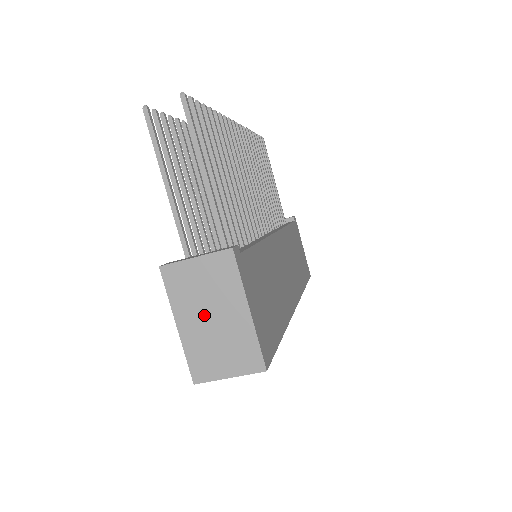
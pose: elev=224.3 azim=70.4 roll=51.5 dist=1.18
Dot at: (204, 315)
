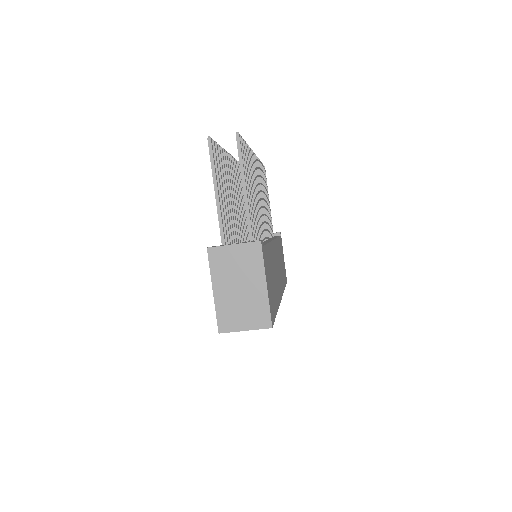
Dot at: (234, 285)
